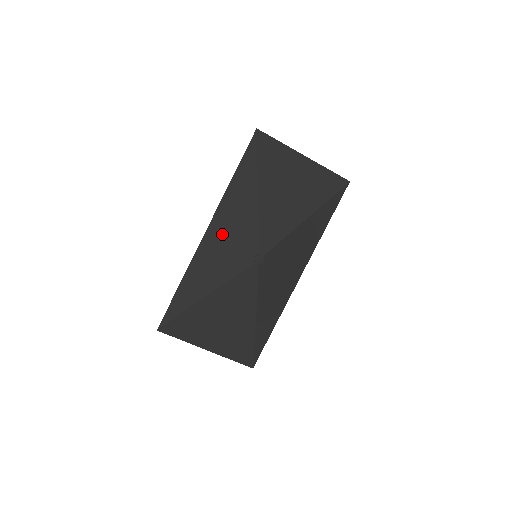
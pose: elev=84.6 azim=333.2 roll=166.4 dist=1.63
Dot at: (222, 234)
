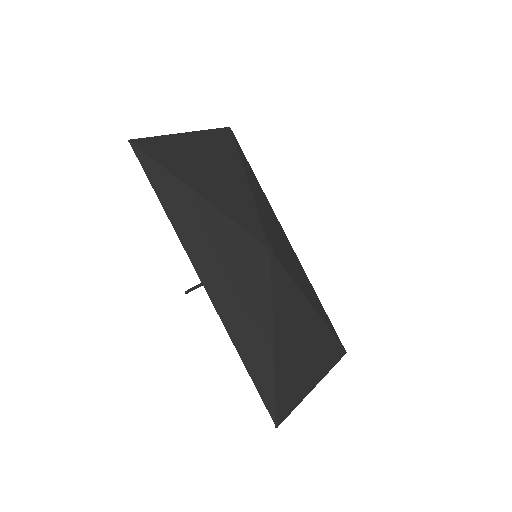
Dot at: (218, 267)
